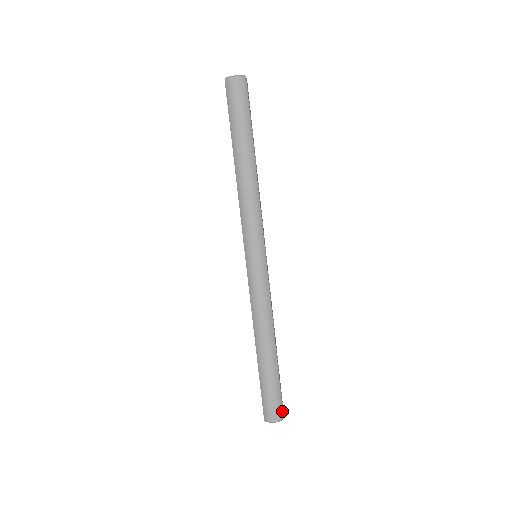
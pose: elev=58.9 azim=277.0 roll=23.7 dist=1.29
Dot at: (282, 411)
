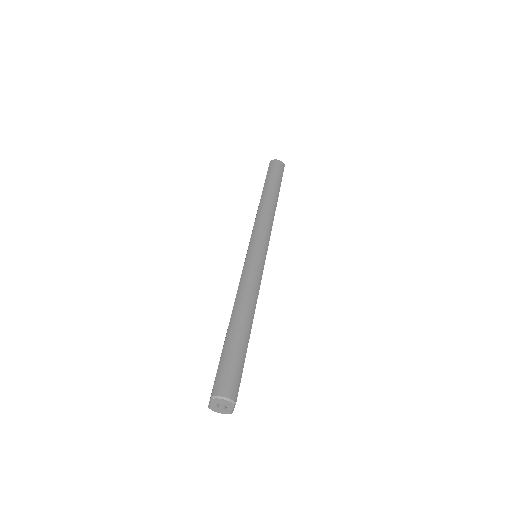
Dot at: (237, 392)
